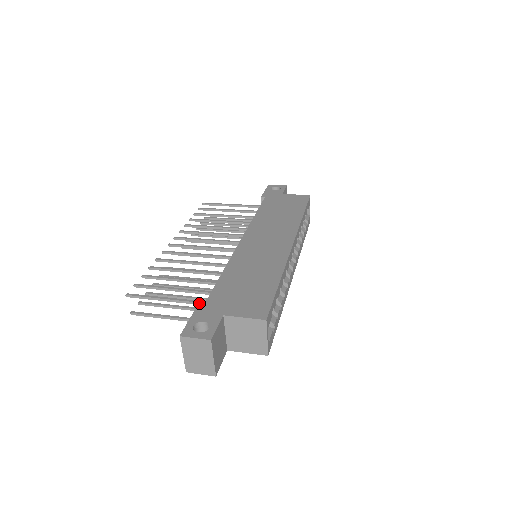
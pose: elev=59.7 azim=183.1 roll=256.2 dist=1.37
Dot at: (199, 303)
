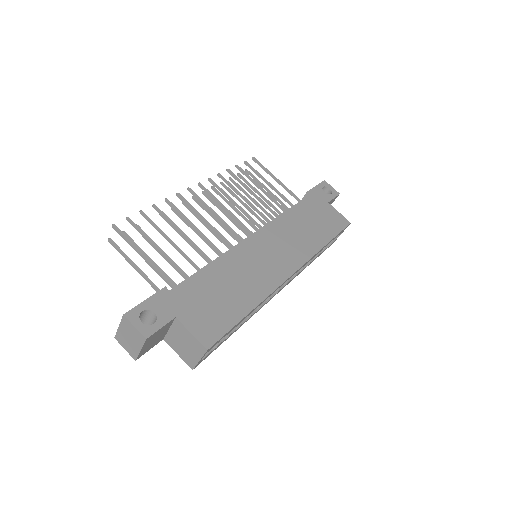
Dot at: (165, 287)
